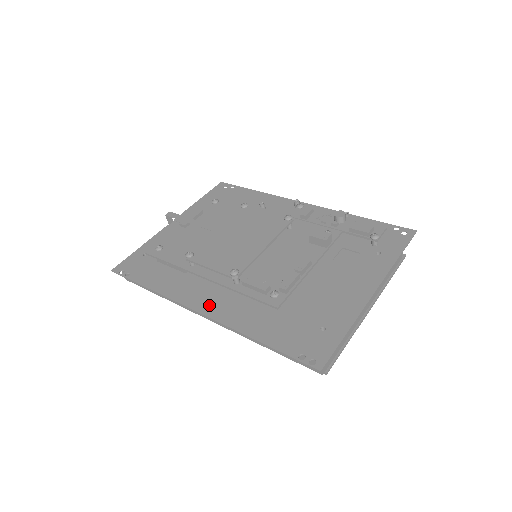
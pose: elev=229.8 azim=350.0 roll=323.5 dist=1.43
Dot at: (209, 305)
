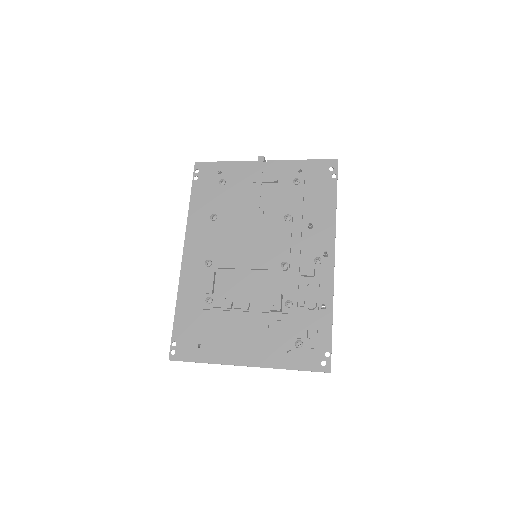
Dot at: (191, 258)
